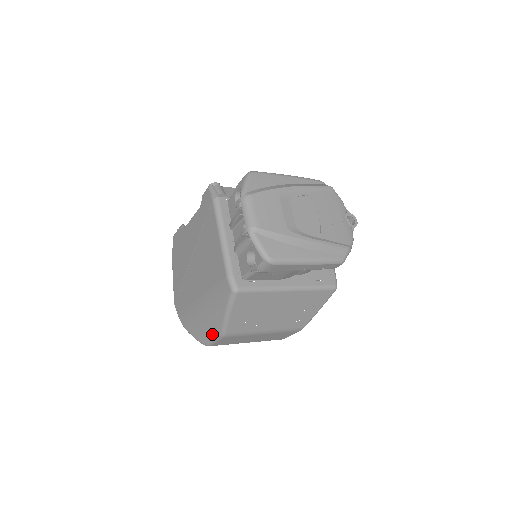
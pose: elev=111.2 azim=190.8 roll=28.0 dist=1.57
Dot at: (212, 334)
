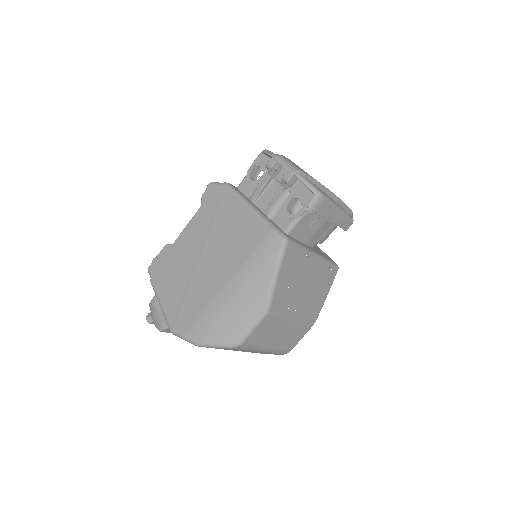
Dot at: (251, 318)
